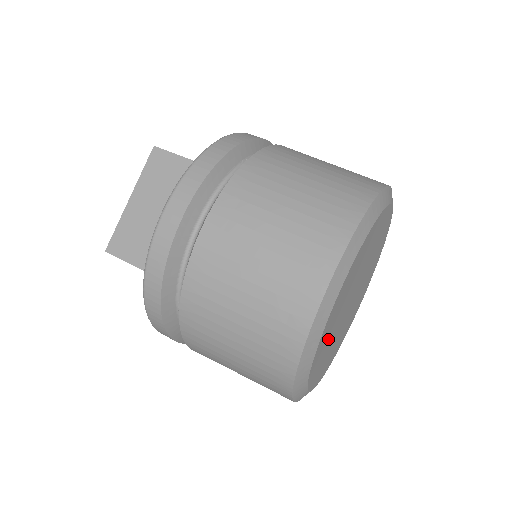
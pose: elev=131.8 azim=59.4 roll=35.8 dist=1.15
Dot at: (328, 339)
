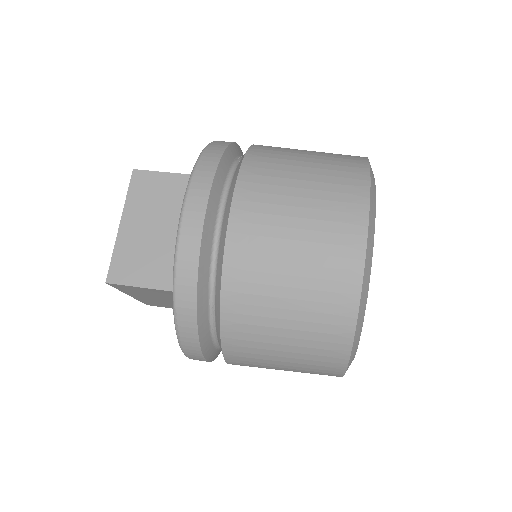
Dot at: occluded
